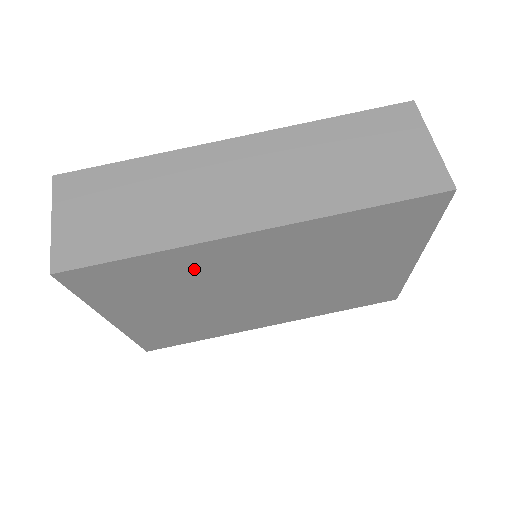
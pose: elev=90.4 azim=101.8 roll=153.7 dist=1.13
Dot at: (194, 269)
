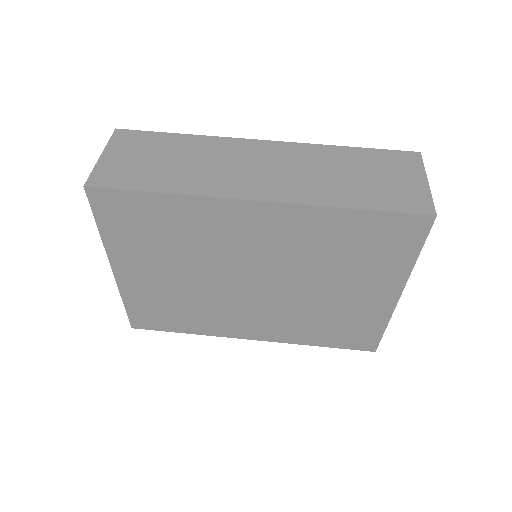
Dot at: (199, 228)
